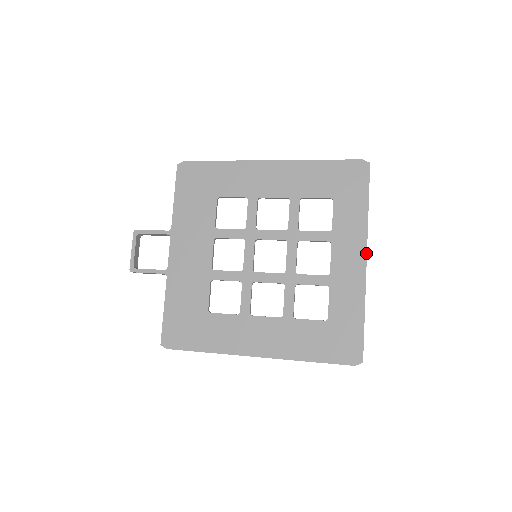
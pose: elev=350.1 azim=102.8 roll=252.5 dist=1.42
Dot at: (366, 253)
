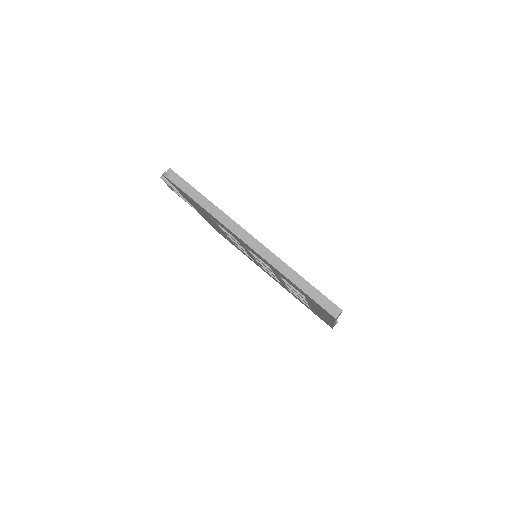
Dot at: (333, 324)
